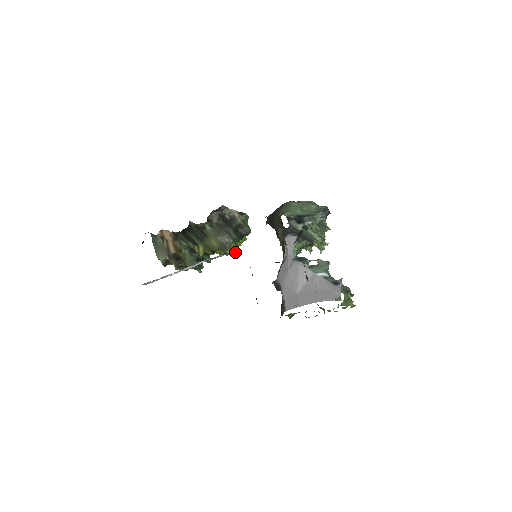
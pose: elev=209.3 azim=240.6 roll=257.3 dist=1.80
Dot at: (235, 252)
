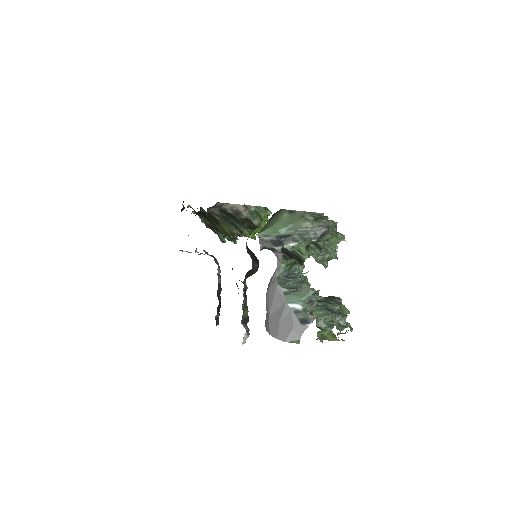
Dot at: (253, 238)
